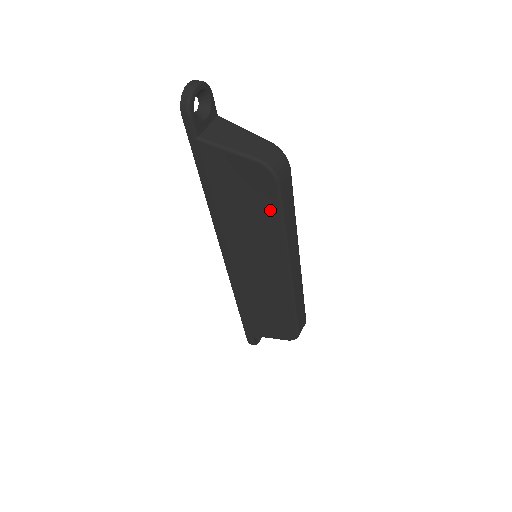
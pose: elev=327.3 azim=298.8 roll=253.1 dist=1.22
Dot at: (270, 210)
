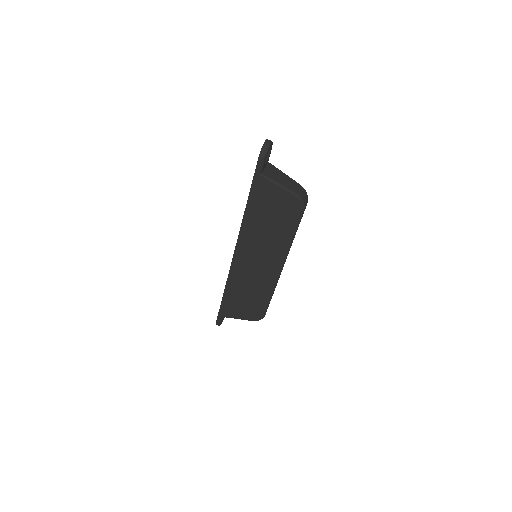
Dot at: (289, 226)
